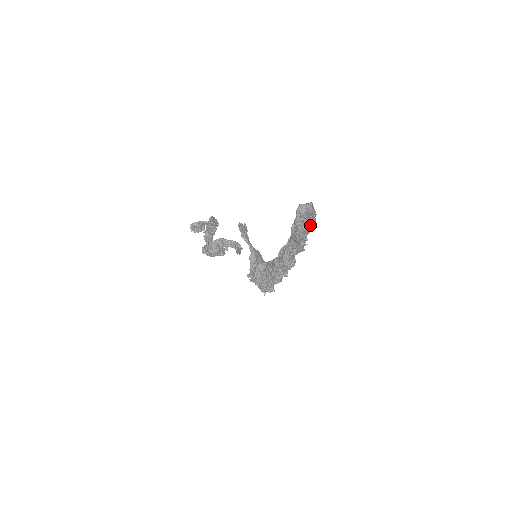
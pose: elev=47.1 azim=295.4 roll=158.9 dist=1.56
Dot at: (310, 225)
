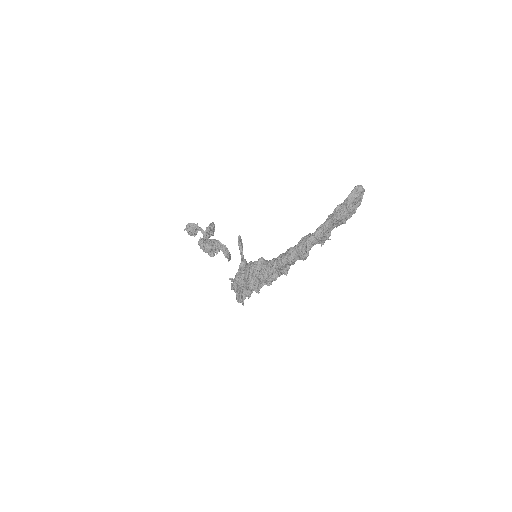
Dot at: (350, 213)
